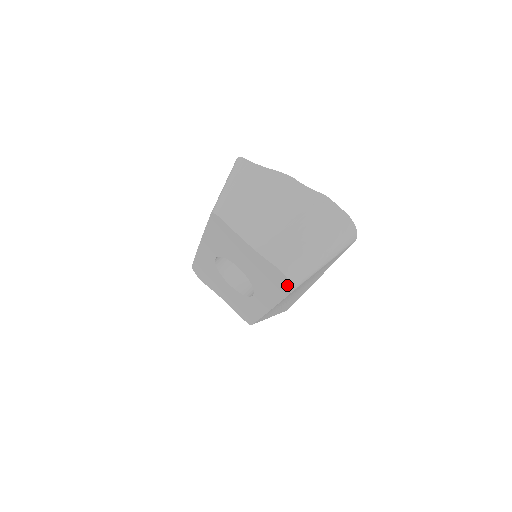
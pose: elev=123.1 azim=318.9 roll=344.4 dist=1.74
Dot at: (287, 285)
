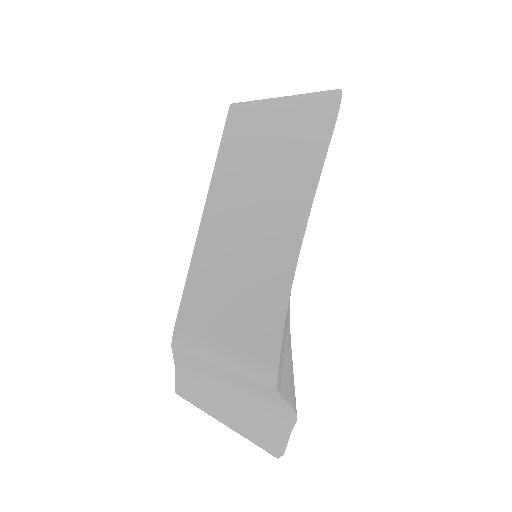
Dot at: occluded
